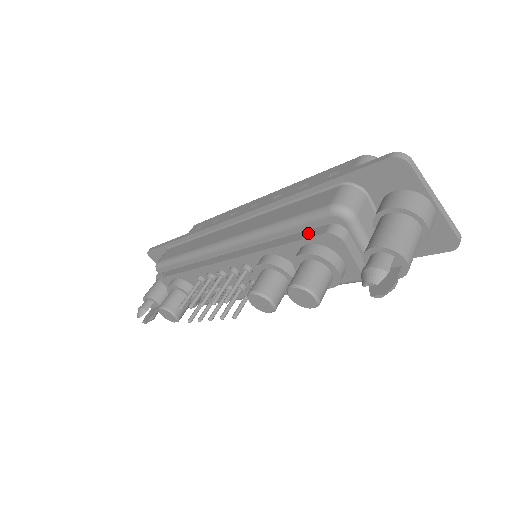
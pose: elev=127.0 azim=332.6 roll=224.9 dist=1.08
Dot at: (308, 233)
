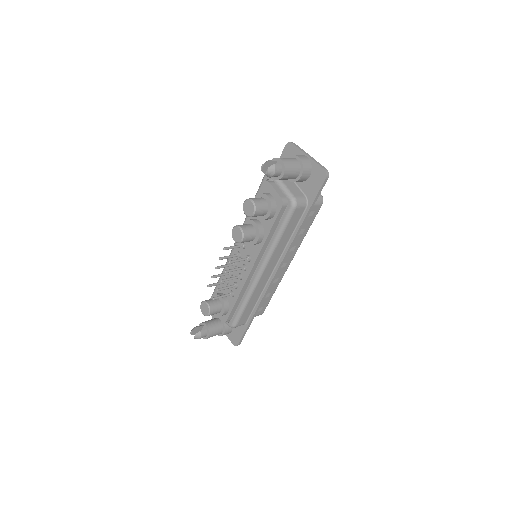
Dot at: occluded
